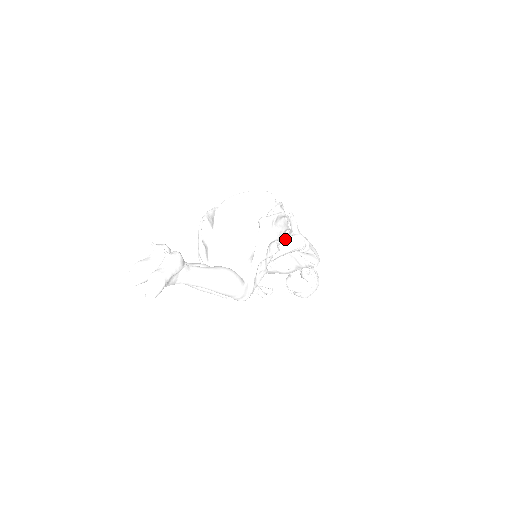
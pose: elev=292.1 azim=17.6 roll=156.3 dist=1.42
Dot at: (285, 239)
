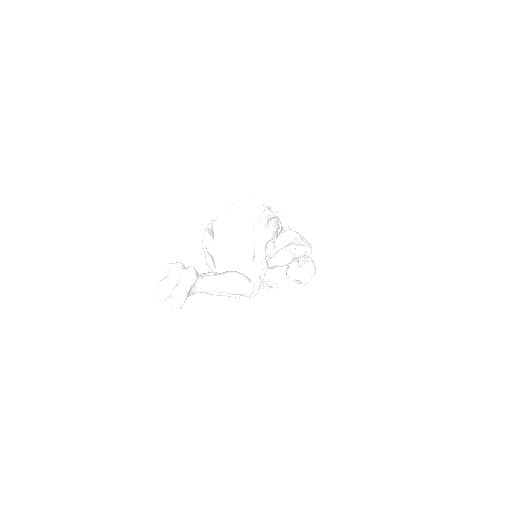
Dot at: (278, 236)
